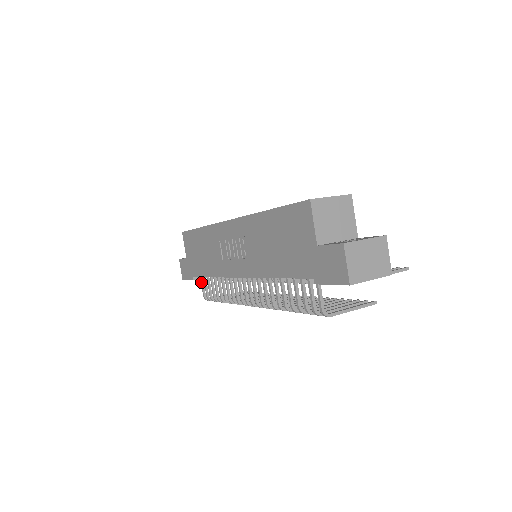
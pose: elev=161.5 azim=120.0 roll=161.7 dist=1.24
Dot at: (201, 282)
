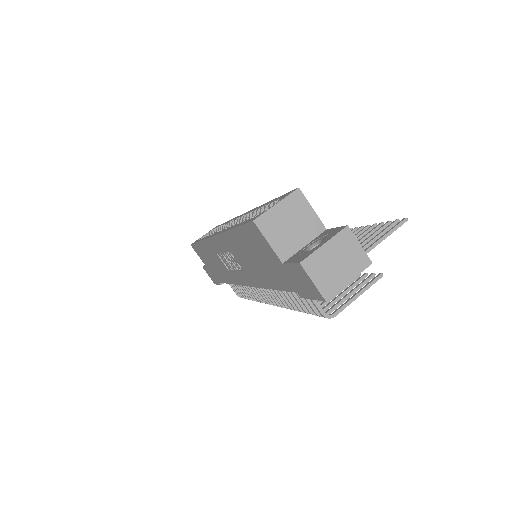
Dot at: (229, 284)
